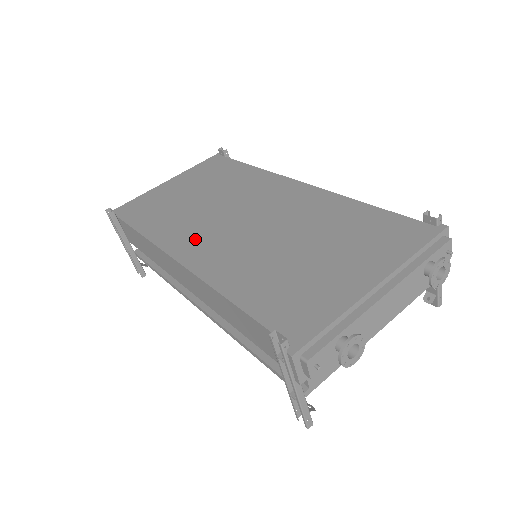
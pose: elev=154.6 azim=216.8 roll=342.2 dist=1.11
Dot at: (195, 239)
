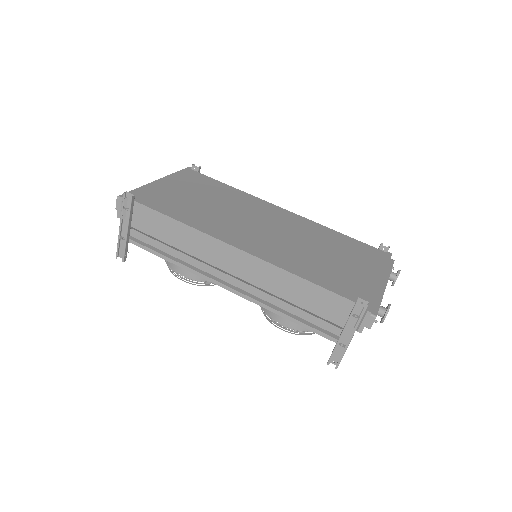
Dot at: (238, 234)
